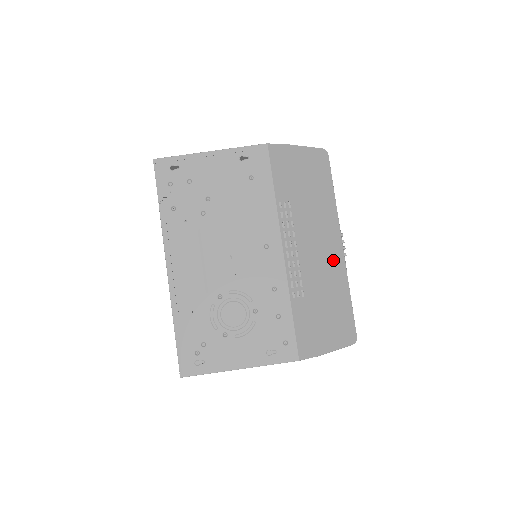
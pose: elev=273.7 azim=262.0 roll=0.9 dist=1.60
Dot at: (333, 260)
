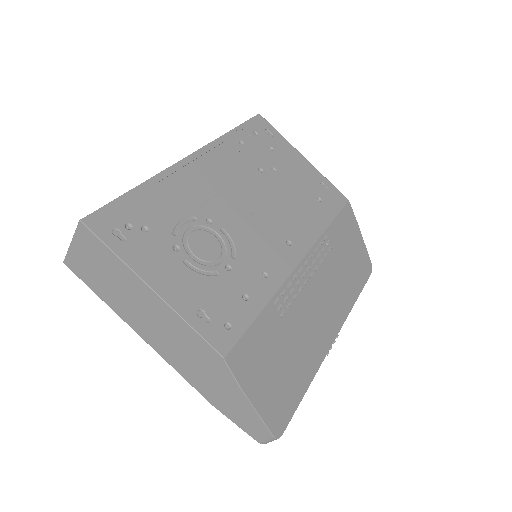
Dot at: (321, 335)
